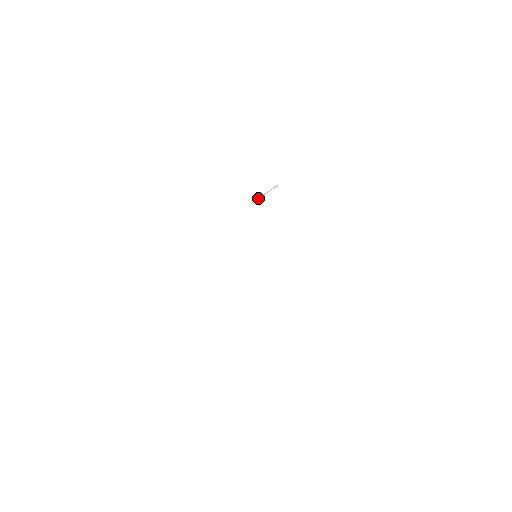
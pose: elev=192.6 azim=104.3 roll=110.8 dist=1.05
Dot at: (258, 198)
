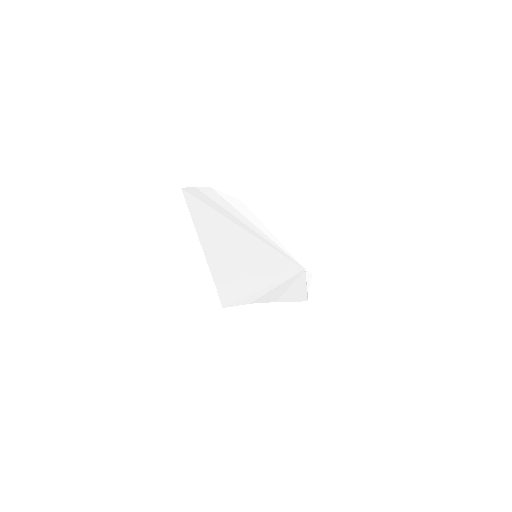
Dot at: (295, 252)
